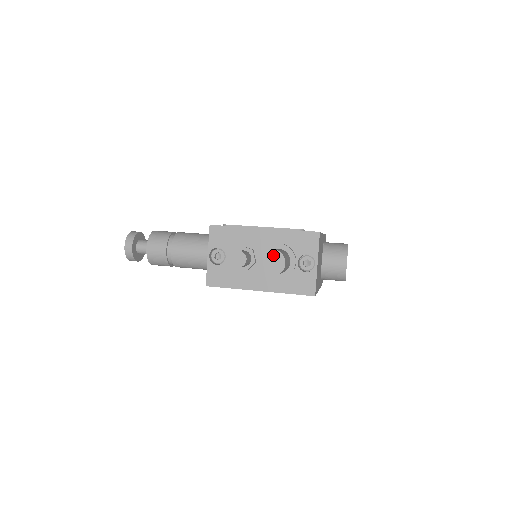
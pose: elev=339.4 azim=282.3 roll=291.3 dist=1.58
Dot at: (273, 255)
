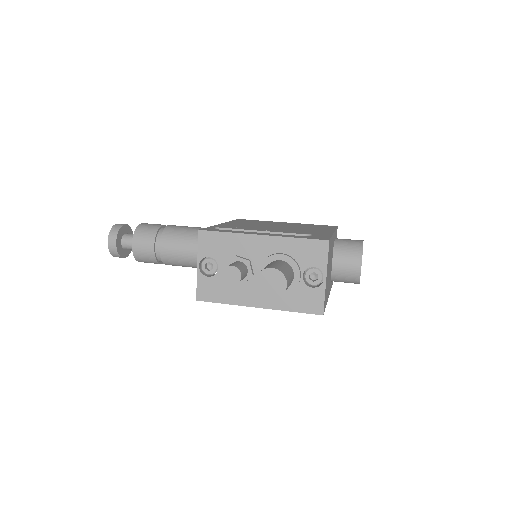
Dot at: (272, 275)
